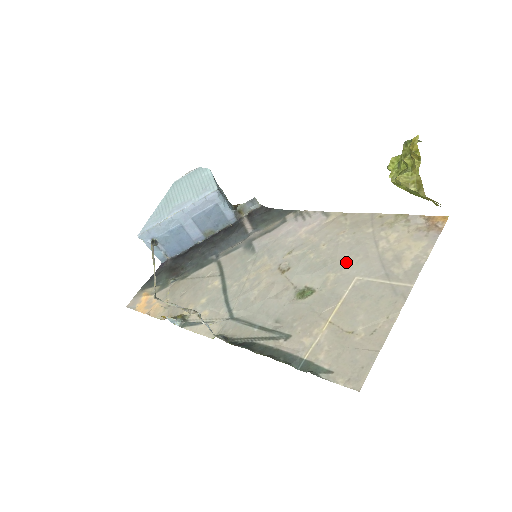
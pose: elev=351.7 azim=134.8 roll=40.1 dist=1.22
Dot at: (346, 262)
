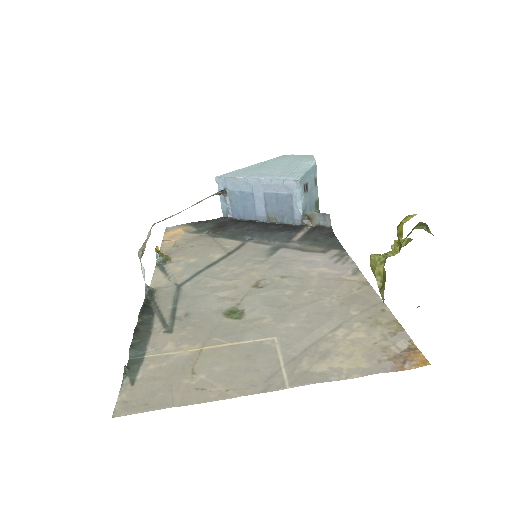
Dot at: (293, 319)
